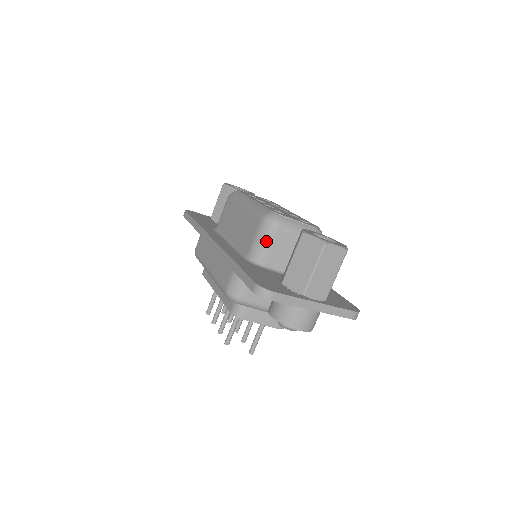
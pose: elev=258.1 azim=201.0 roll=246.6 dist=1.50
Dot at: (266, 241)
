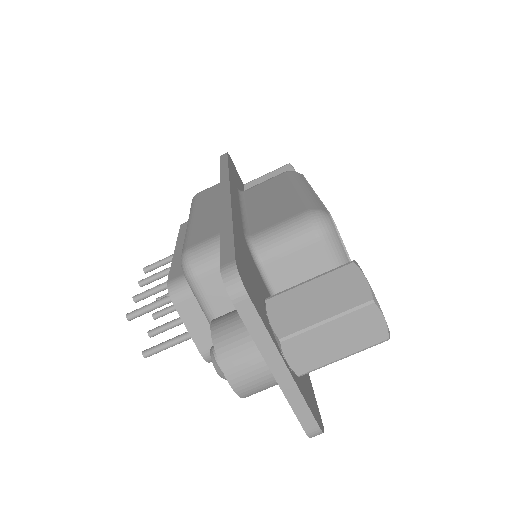
Dot at: (291, 239)
